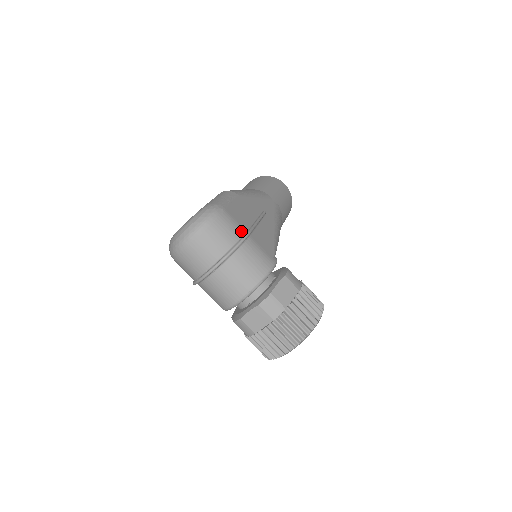
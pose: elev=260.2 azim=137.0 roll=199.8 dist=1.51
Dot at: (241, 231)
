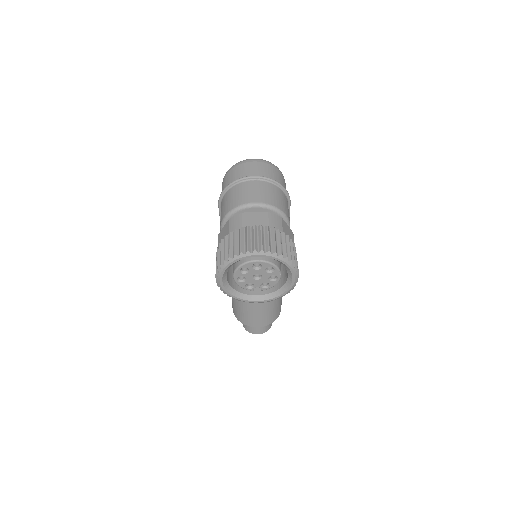
Dot at: occluded
